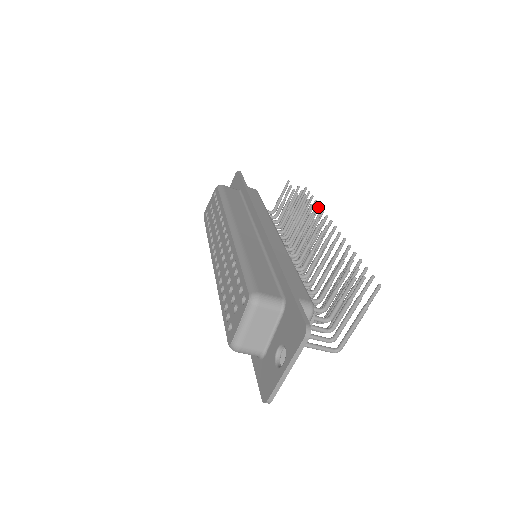
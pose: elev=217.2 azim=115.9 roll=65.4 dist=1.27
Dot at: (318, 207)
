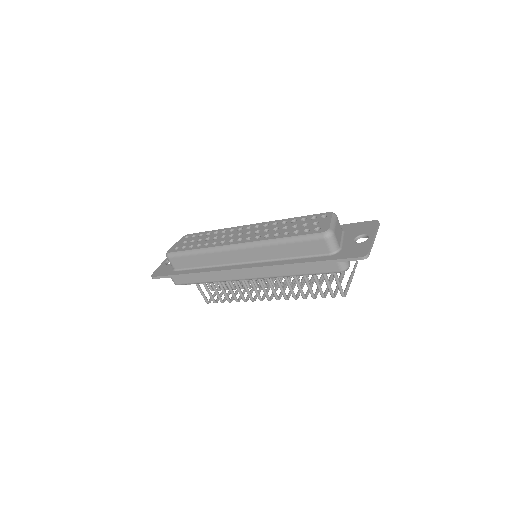
Dot at: occluded
